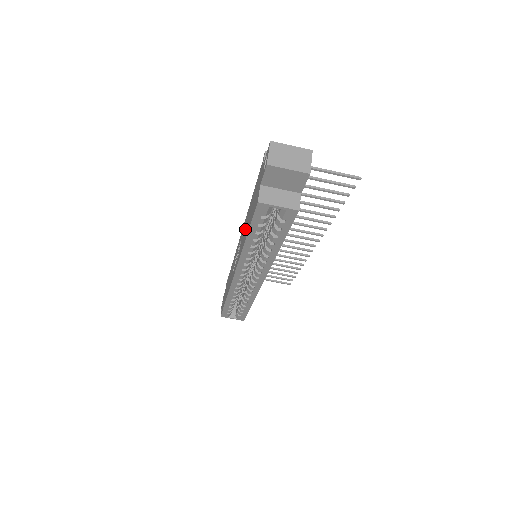
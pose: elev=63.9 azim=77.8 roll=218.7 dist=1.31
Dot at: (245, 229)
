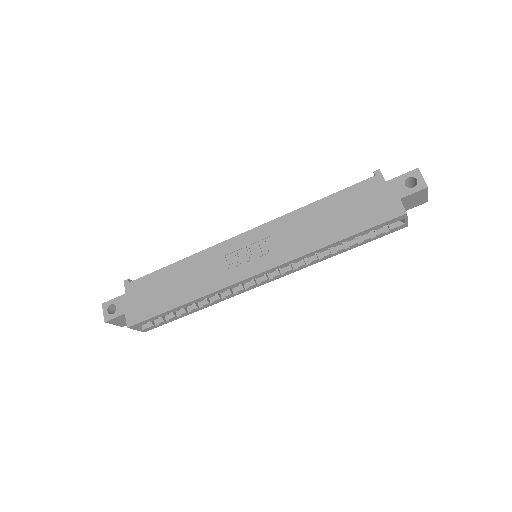
Dot at: (311, 229)
